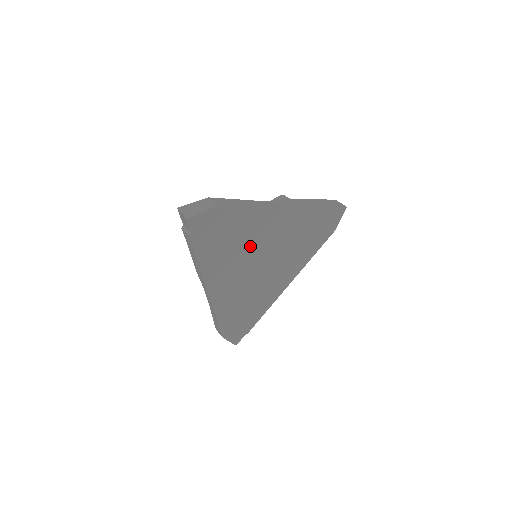
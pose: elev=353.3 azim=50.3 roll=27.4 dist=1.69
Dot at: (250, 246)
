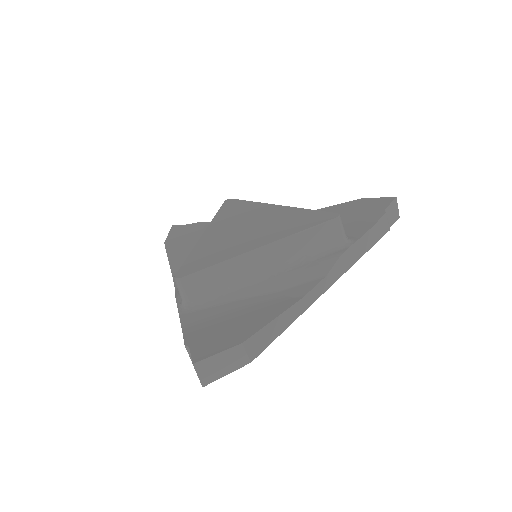
Dot at: occluded
